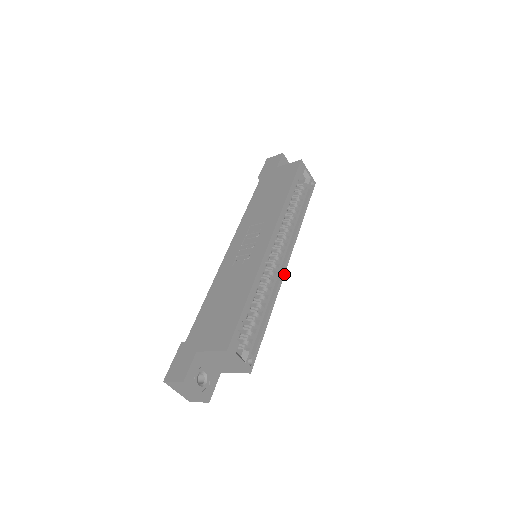
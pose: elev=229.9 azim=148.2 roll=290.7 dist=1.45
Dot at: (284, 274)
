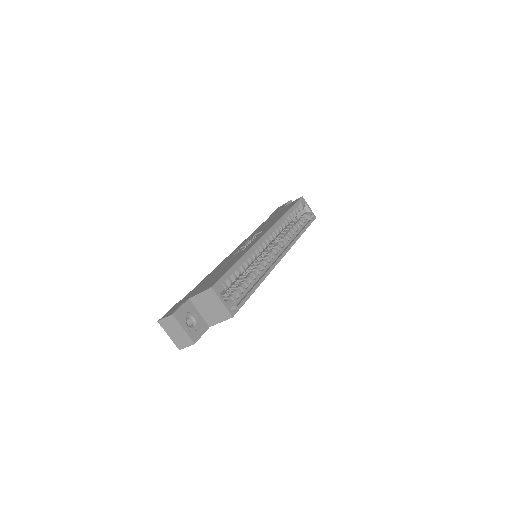
Dot at: occluded
